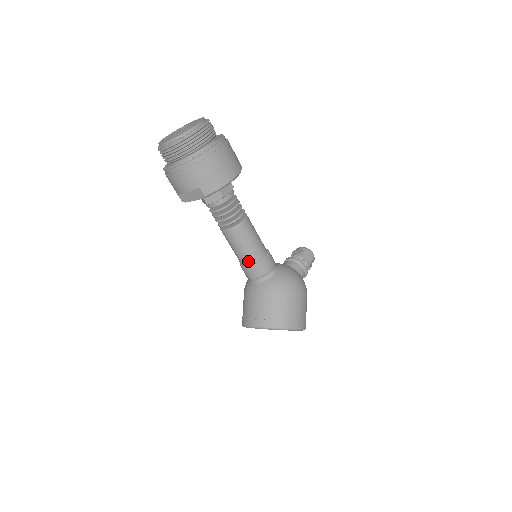
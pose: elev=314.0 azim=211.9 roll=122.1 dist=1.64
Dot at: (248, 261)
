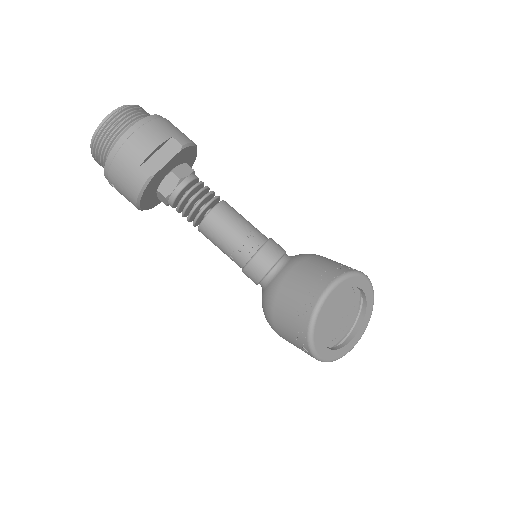
Dot at: (257, 239)
